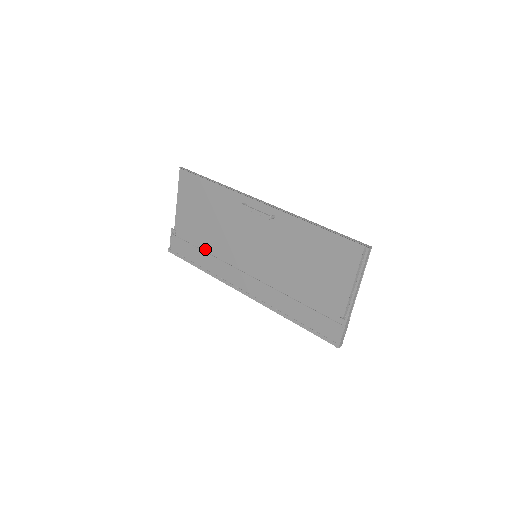
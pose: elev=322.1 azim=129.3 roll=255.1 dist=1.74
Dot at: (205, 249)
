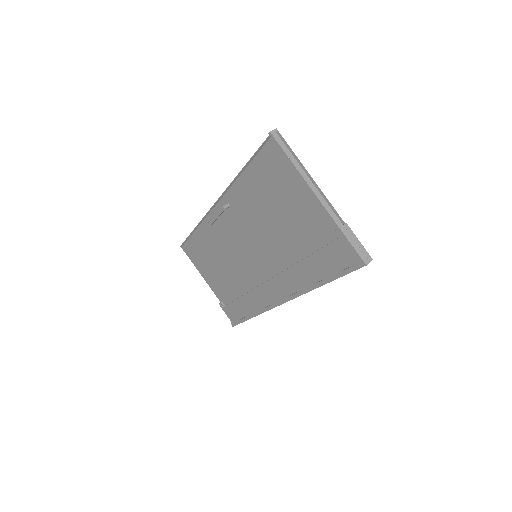
Dot at: (241, 295)
